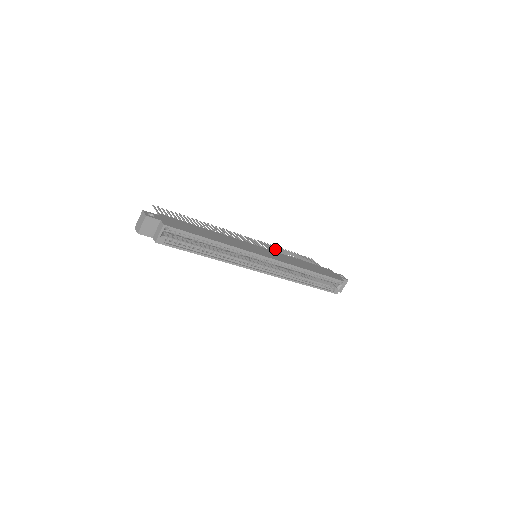
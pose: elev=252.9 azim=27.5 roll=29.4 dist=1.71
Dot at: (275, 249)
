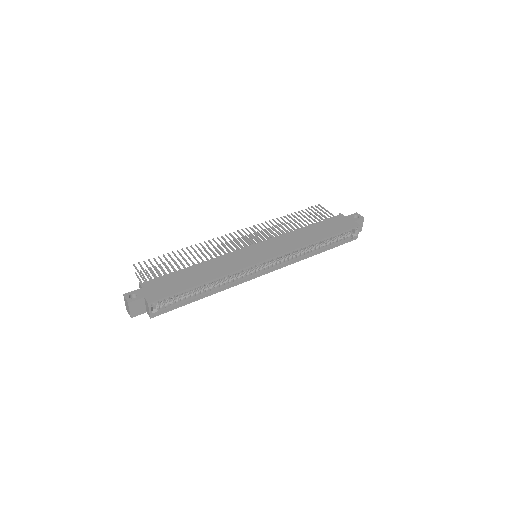
Dot at: (275, 226)
